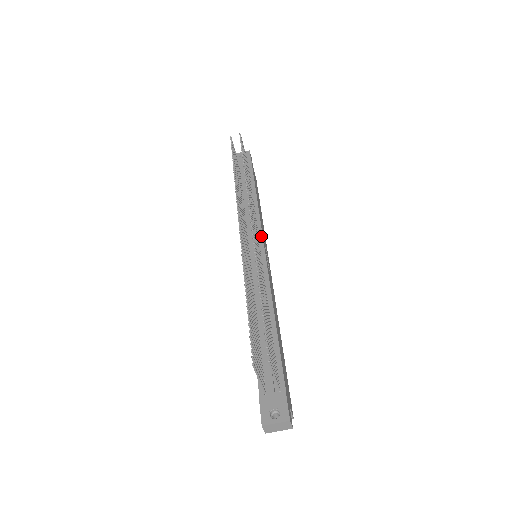
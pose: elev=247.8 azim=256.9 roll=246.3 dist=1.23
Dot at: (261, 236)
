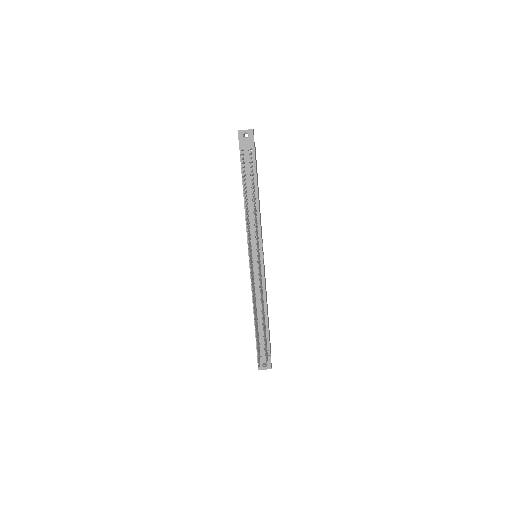
Dot at: (261, 244)
